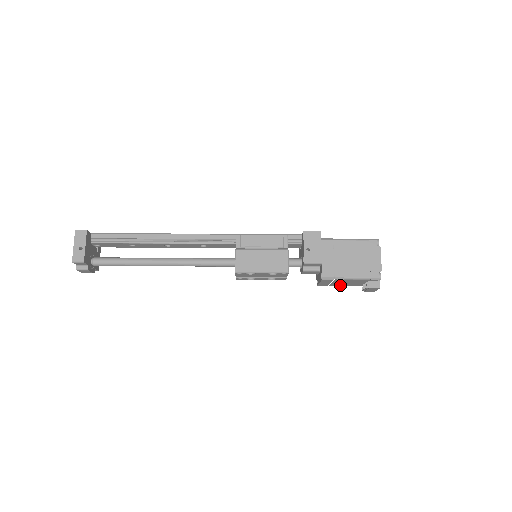
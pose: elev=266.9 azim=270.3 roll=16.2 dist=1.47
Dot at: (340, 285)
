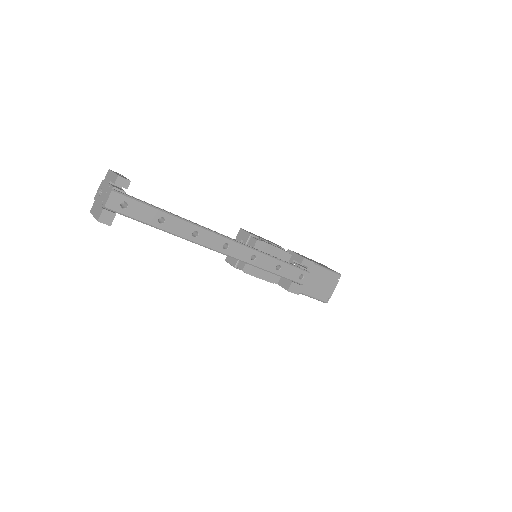
Dot at: occluded
